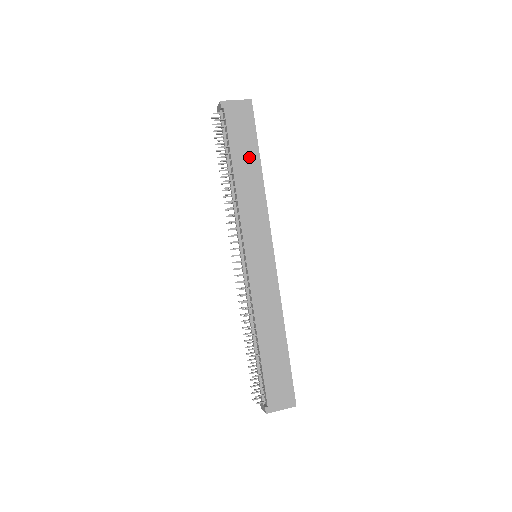
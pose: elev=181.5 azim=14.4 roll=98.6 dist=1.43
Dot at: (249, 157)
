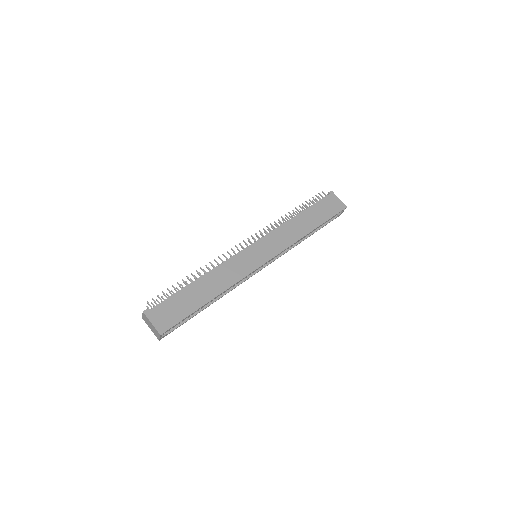
Dot at: (314, 220)
